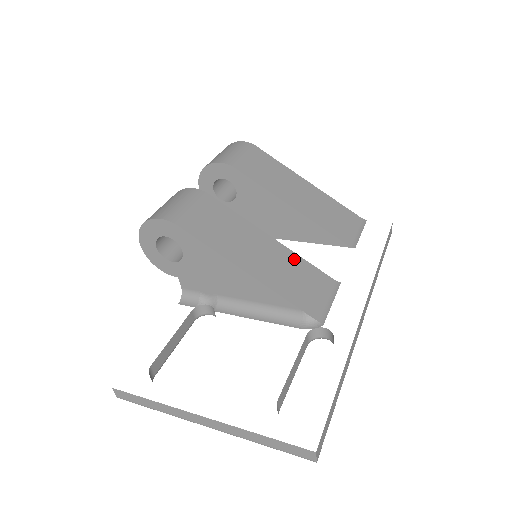
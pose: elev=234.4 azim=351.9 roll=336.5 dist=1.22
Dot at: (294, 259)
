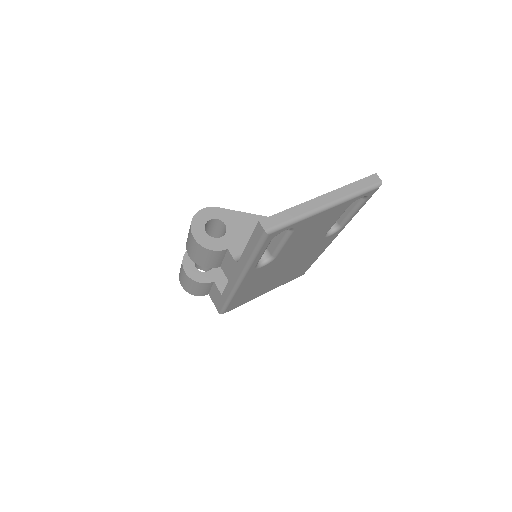
Dot at: occluded
